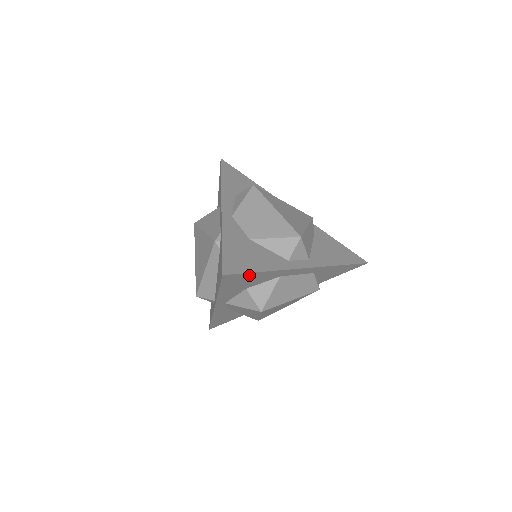
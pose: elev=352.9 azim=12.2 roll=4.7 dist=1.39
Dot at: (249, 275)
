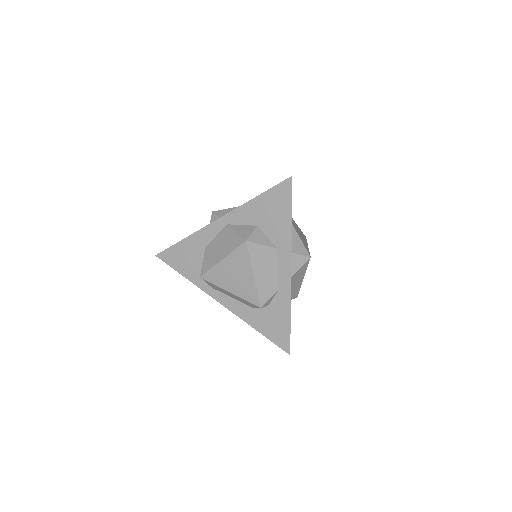
Dot at: (287, 207)
